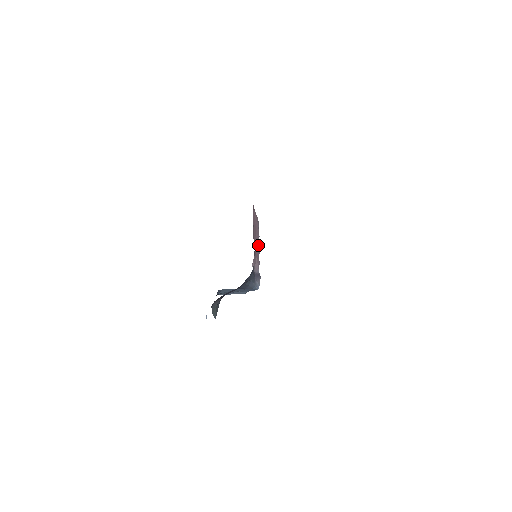
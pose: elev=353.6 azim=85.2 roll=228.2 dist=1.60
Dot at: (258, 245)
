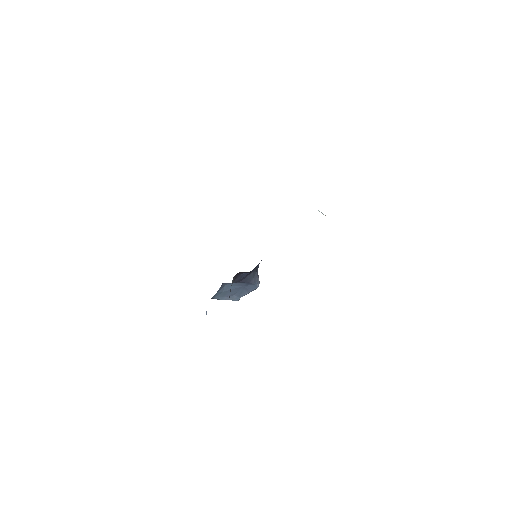
Dot at: occluded
